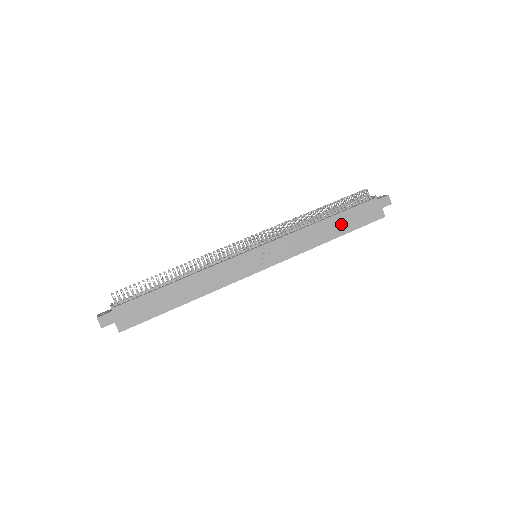
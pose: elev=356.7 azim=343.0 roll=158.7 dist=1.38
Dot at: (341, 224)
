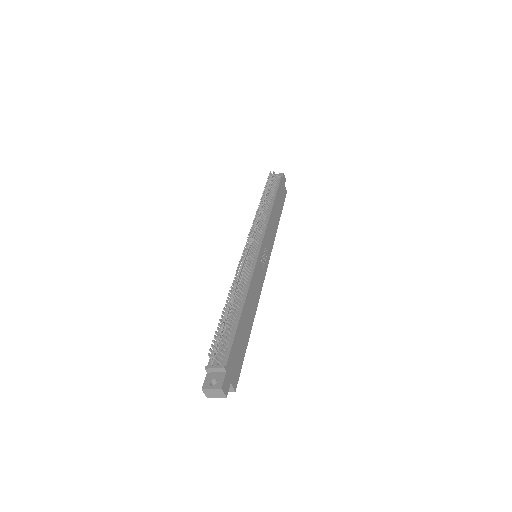
Dot at: (278, 206)
